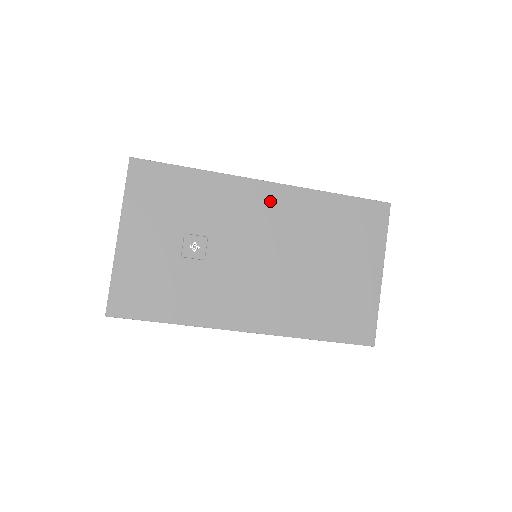
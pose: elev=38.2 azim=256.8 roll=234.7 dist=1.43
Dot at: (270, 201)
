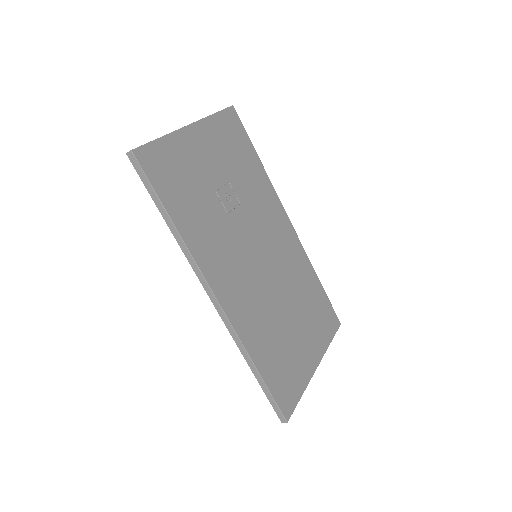
Dot at: (286, 235)
